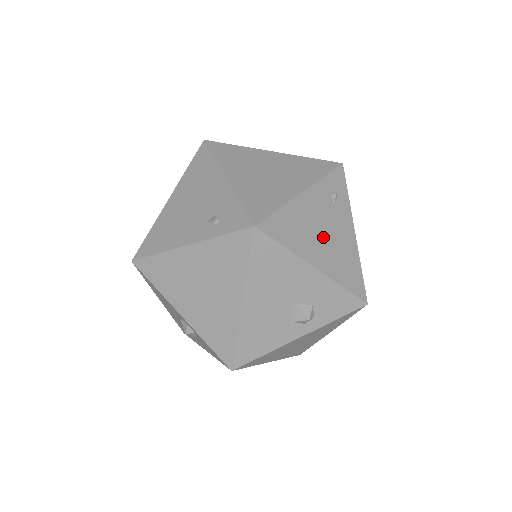
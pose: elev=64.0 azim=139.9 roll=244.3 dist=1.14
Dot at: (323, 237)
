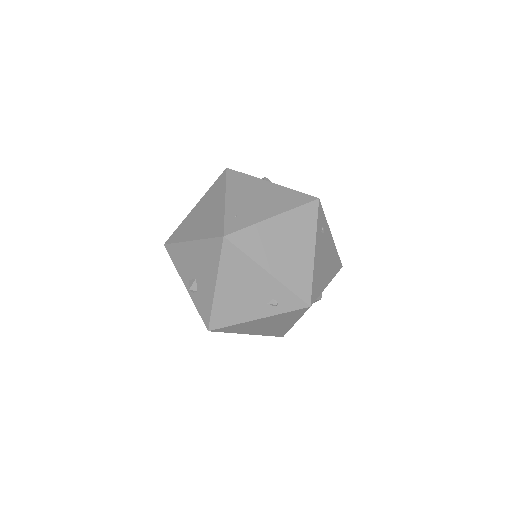
Dot at: (326, 263)
